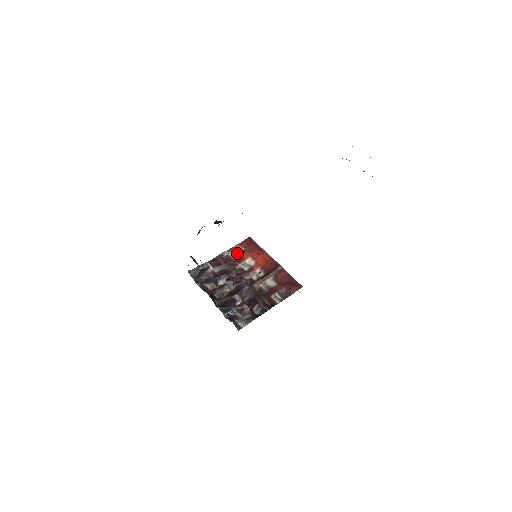
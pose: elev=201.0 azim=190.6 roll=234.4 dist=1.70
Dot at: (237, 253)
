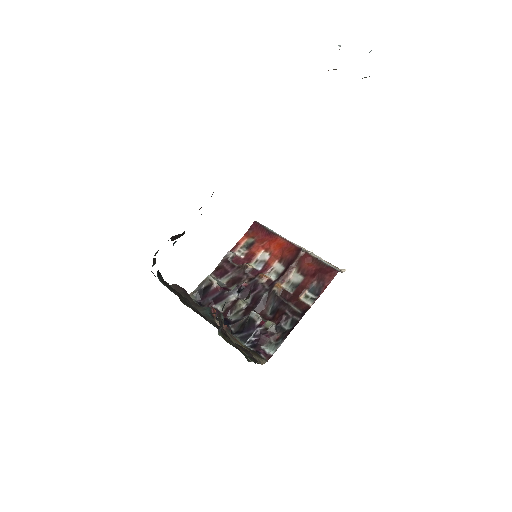
Dot at: (245, 249)
